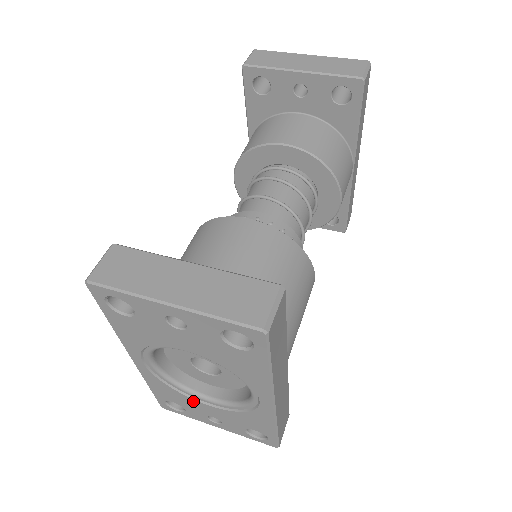
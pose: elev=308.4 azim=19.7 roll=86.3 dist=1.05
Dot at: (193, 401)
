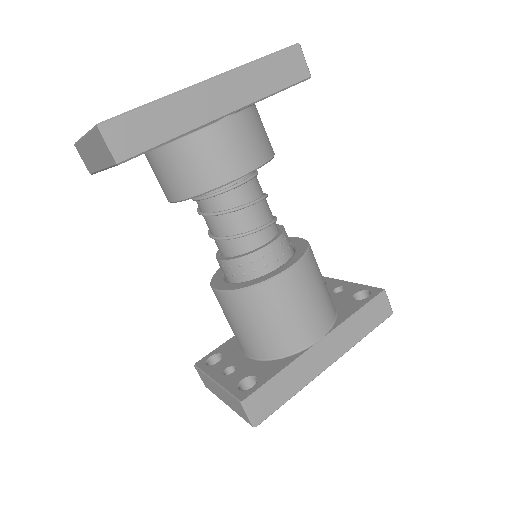
Dot at: occluded
